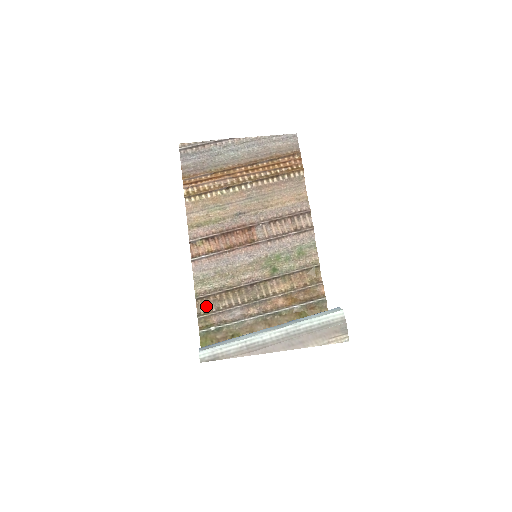
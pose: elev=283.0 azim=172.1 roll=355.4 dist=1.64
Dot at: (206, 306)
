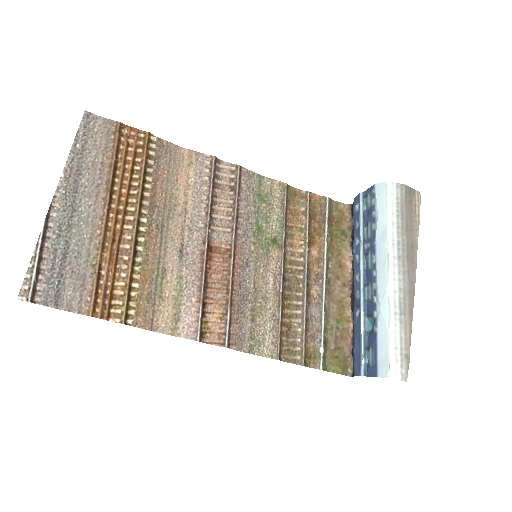
Dot at: (291, 349)
